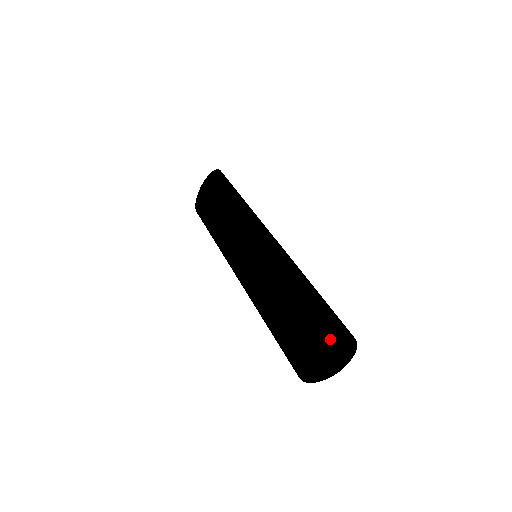
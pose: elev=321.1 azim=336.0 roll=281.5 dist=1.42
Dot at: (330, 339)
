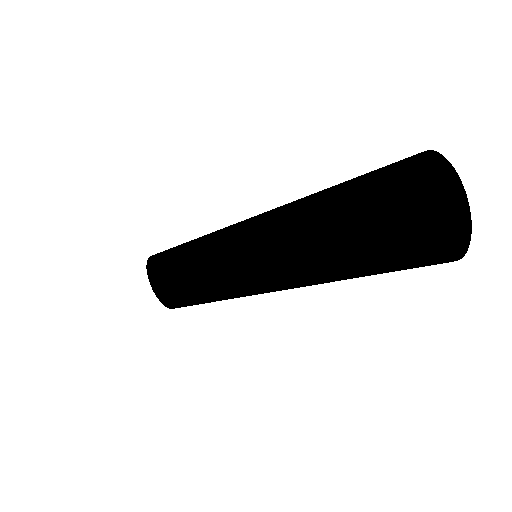
Dot at: (419, 163)
